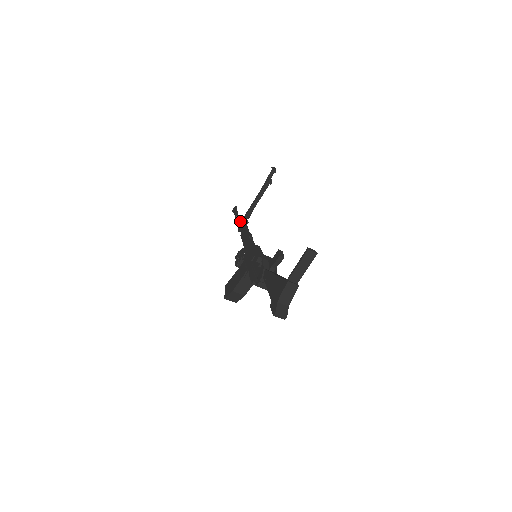
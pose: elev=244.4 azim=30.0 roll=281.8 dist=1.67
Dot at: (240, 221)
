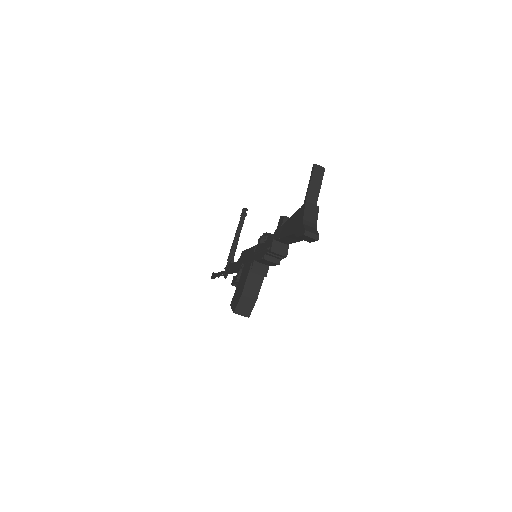
Dot at: occluded
